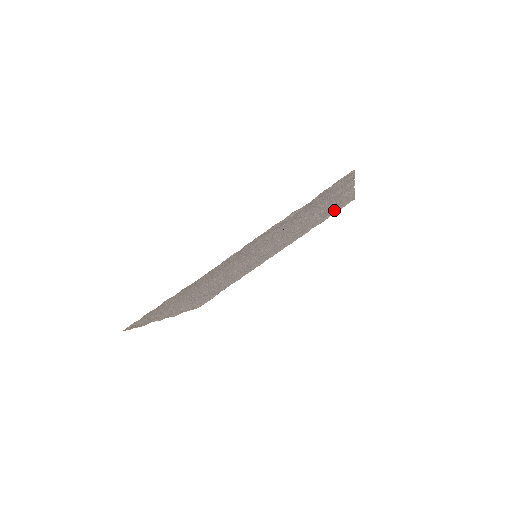
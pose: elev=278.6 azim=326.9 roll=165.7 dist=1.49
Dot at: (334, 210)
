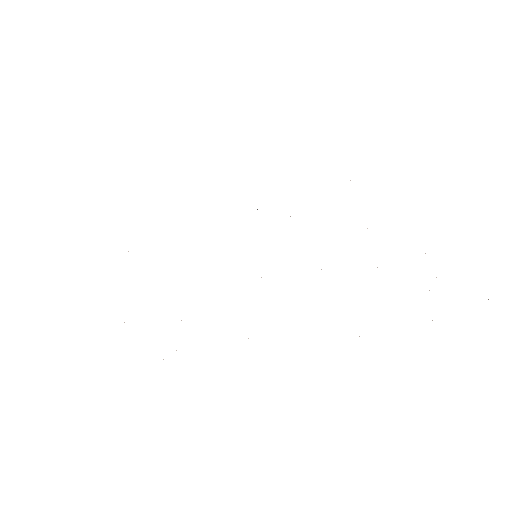
Dot at: occluded
